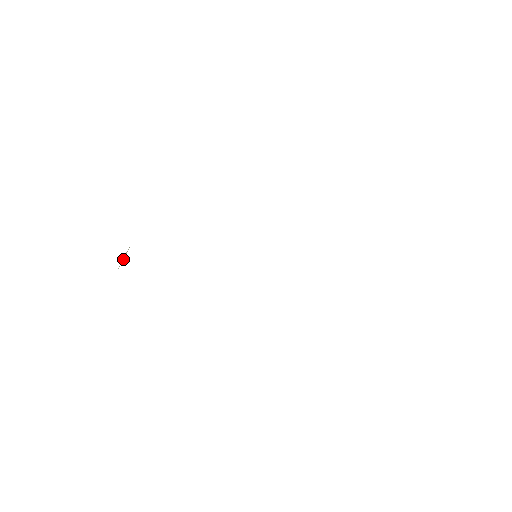
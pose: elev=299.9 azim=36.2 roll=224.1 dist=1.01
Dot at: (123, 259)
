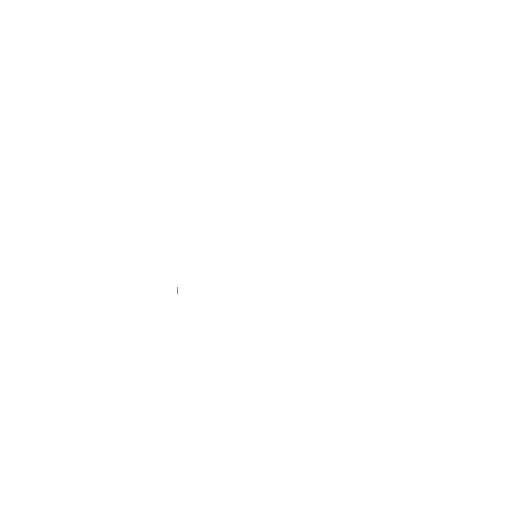
Dot at: (177, 291)
